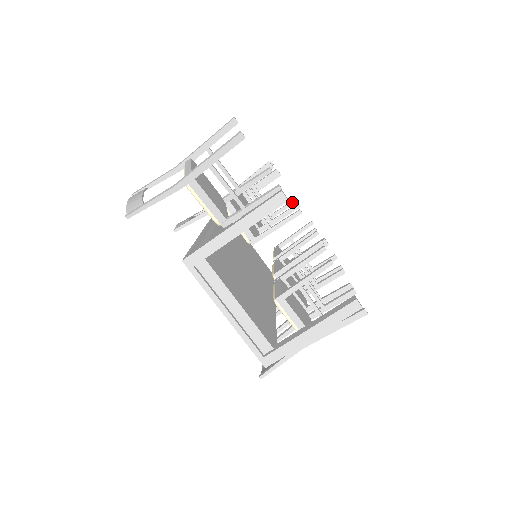
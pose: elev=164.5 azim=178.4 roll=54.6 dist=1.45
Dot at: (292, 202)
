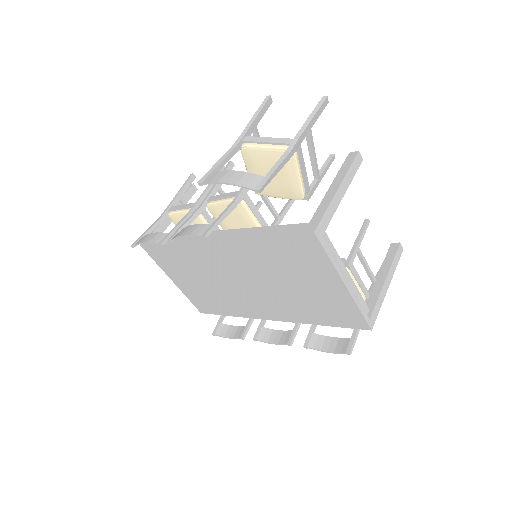
Dot at: occluded
